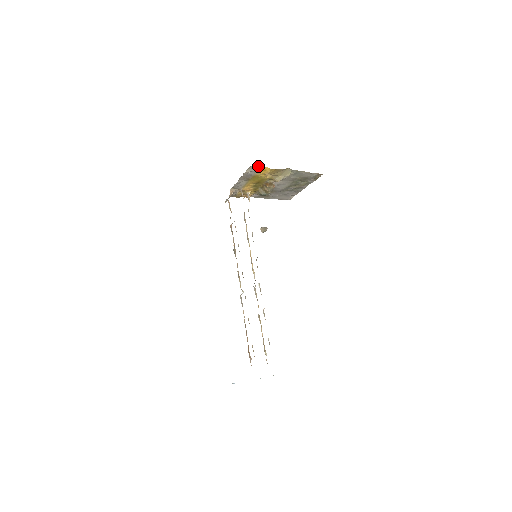
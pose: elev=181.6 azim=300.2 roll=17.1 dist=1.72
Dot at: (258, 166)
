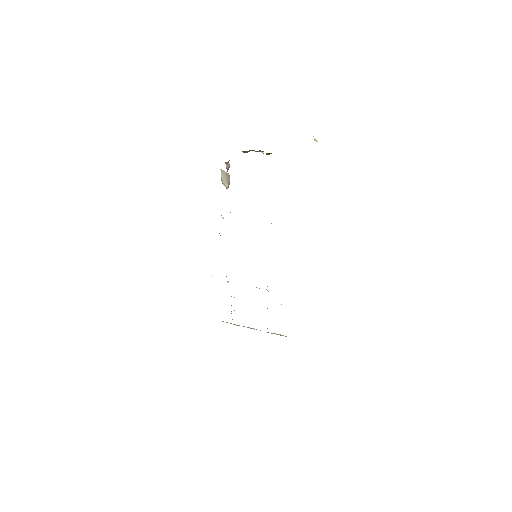
Dot at: occluded
